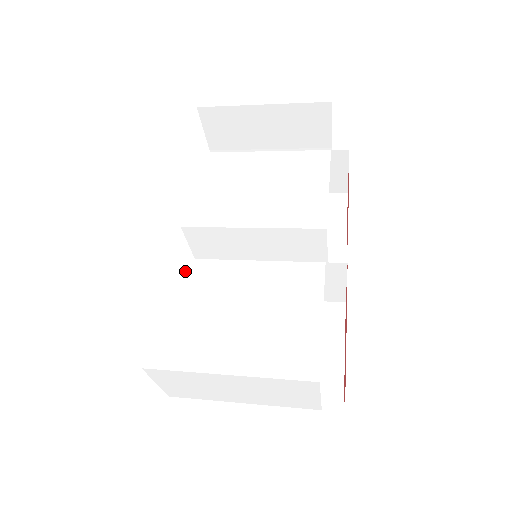
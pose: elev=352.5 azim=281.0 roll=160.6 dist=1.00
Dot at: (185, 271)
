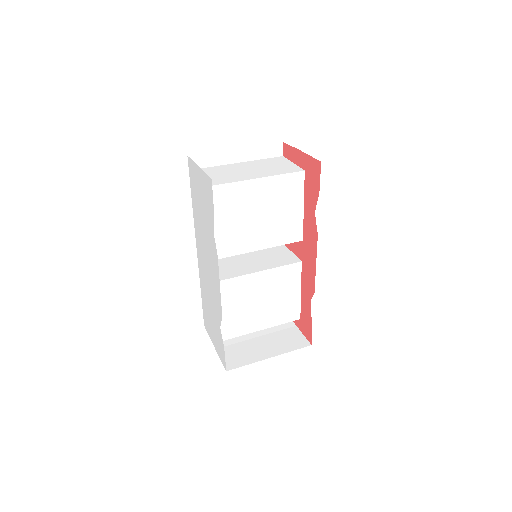
Dot at: (223, 289)
